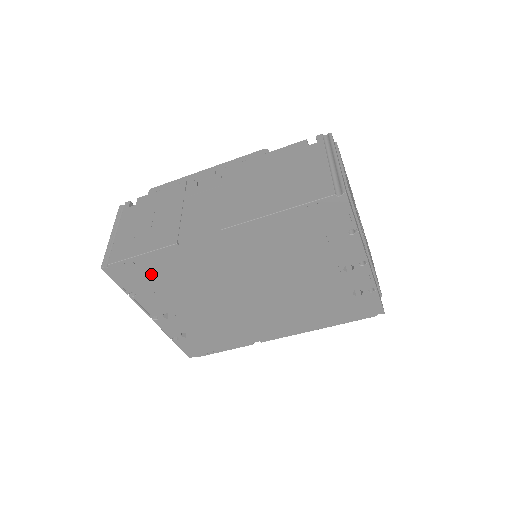
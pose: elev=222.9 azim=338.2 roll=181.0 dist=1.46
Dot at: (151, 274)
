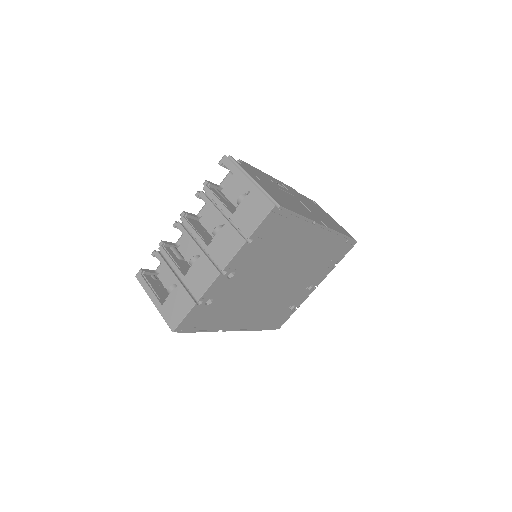
Dot at: (278, 232)
